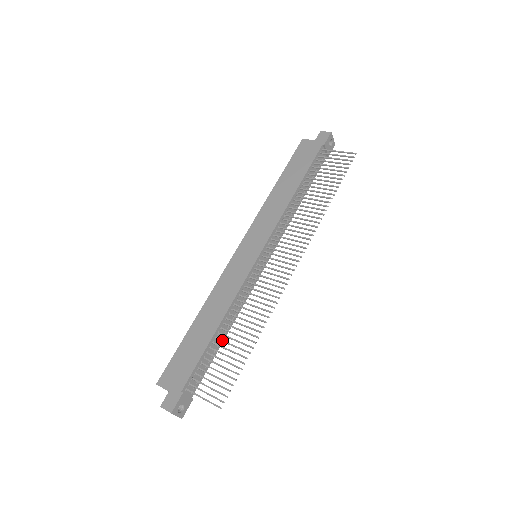
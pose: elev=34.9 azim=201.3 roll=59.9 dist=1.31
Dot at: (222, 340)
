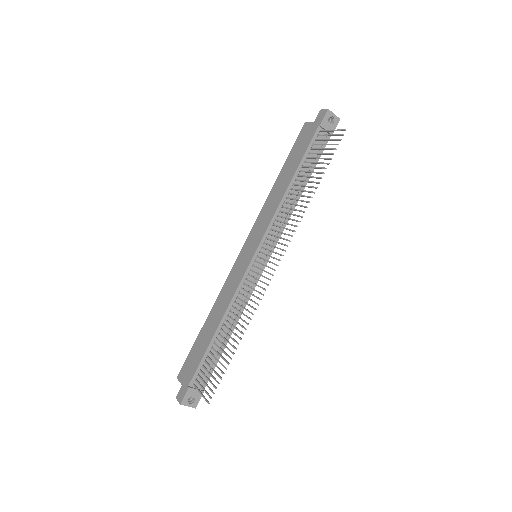
Dot at: (219, 340)
